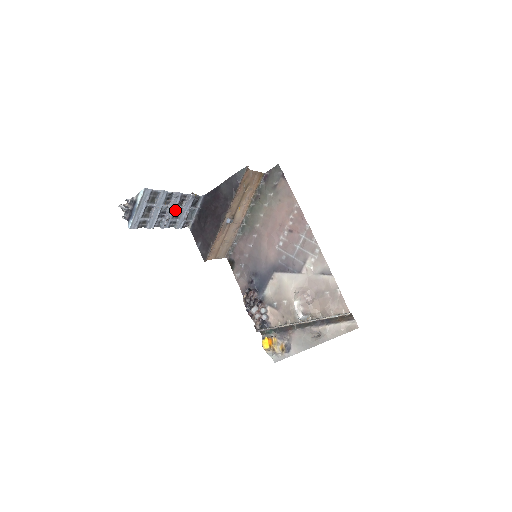
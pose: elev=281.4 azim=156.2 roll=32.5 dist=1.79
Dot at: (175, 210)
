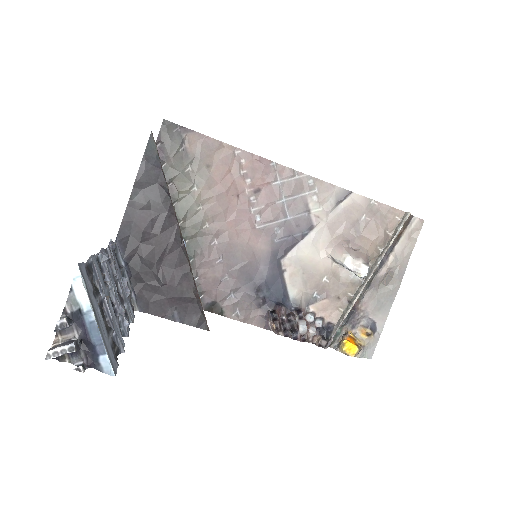
Dot at: (115, 289)
